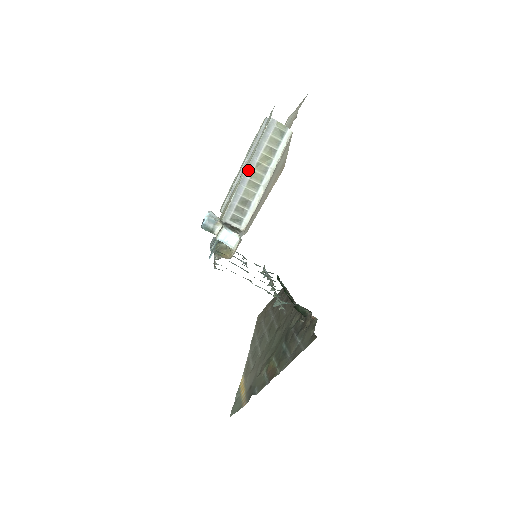
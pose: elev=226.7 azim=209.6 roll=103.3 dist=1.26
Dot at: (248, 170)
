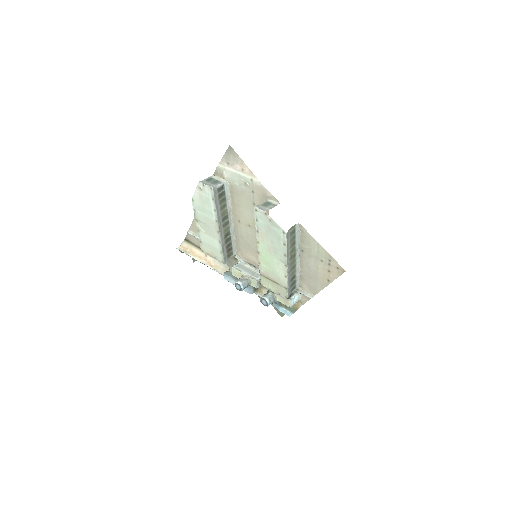
Dot at: (288, 267)
